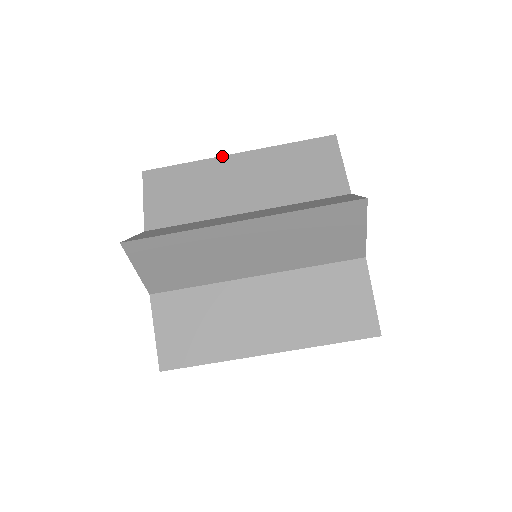
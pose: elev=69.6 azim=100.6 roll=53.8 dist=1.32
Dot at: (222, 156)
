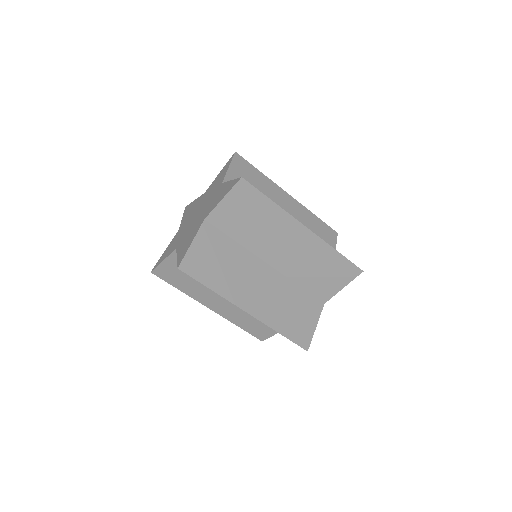
Dot at: (297, 220)
